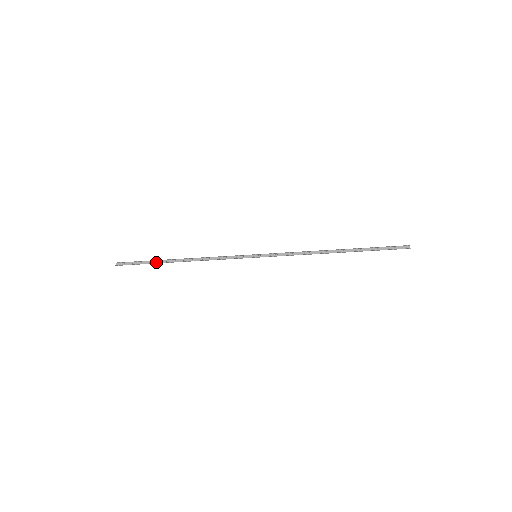
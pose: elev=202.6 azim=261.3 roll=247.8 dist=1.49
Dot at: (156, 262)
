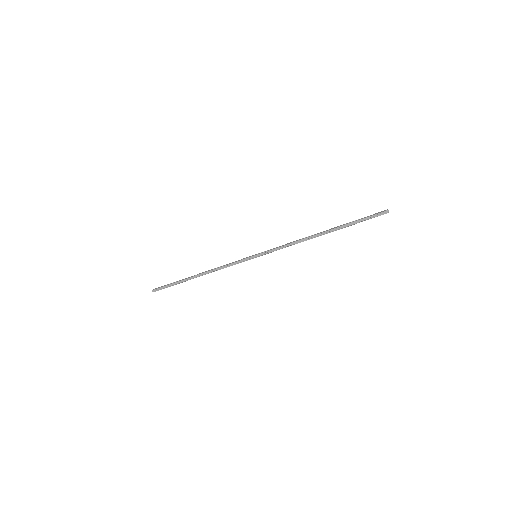
Dot at: (181, 282)
